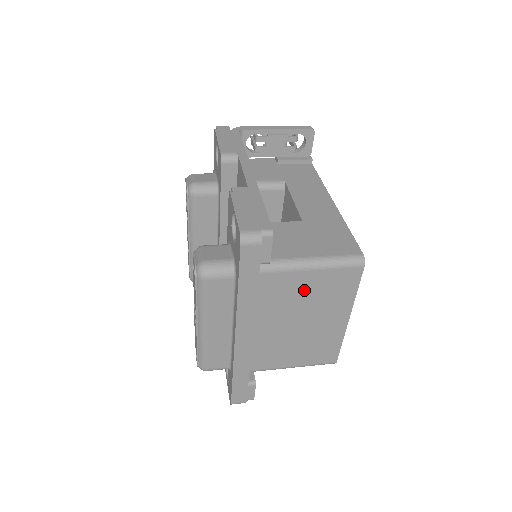
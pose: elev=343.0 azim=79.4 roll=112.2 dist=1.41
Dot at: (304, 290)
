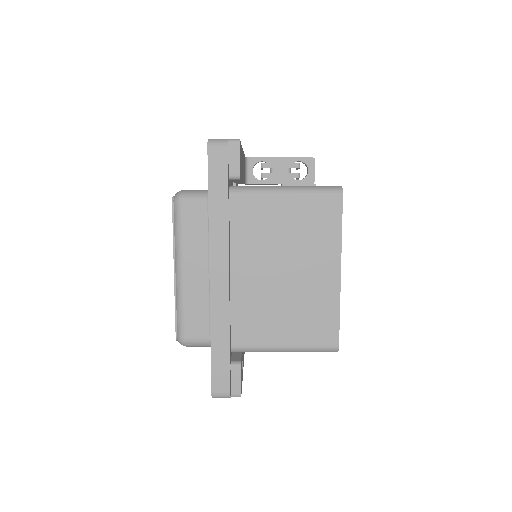
Dot at: (282, 223)
